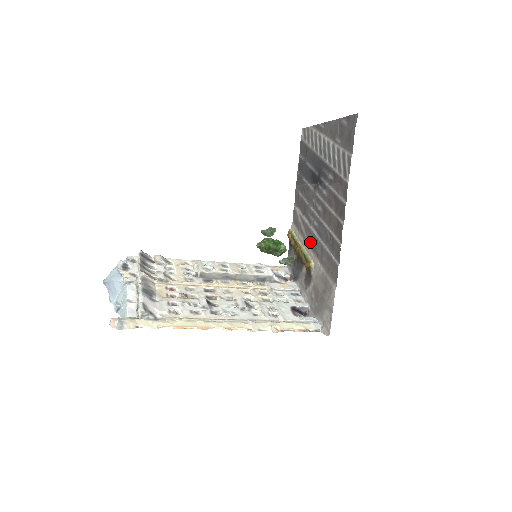
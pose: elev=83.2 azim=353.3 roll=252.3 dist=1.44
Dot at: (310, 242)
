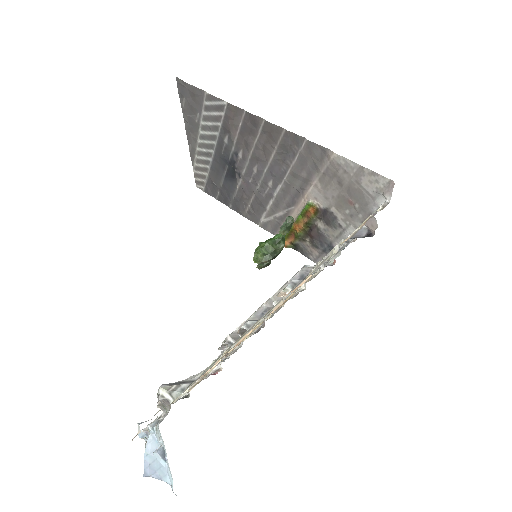
Dot at: (290, 202)
